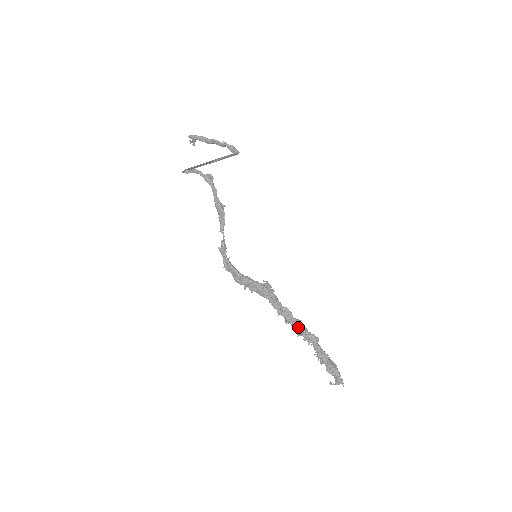
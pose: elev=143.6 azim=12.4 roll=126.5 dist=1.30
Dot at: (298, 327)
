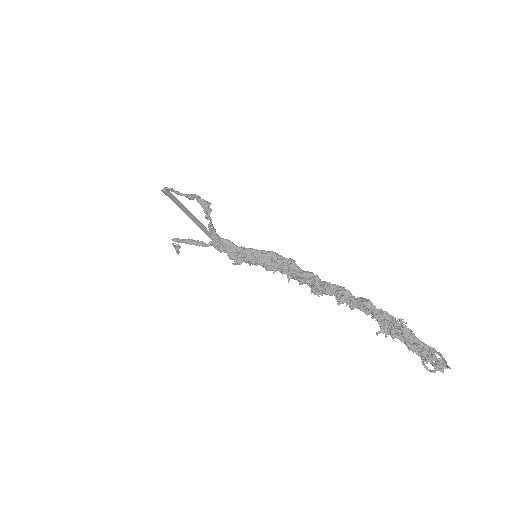
Dot at: (334, 291)
